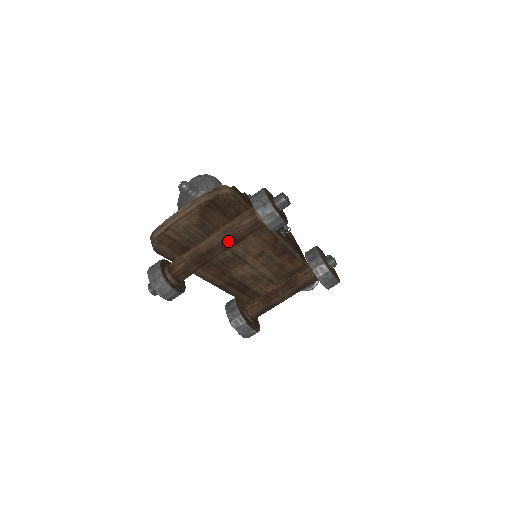
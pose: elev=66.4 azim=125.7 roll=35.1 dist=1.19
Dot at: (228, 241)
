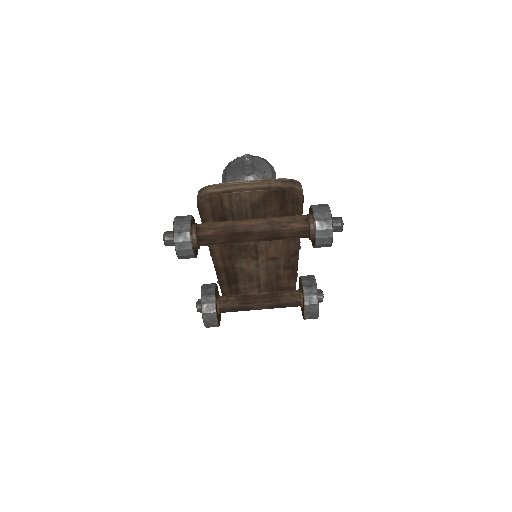
Dot at: (269, 233)
